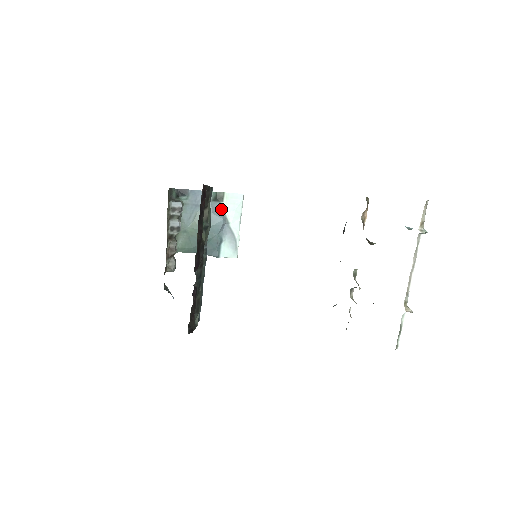
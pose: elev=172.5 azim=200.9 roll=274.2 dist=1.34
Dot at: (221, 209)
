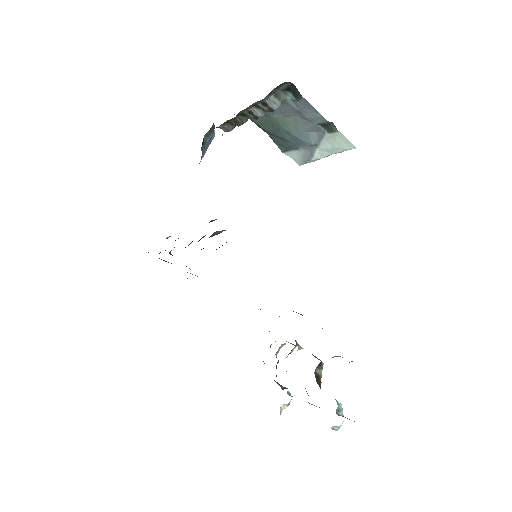
Dot at: (321, 135)
